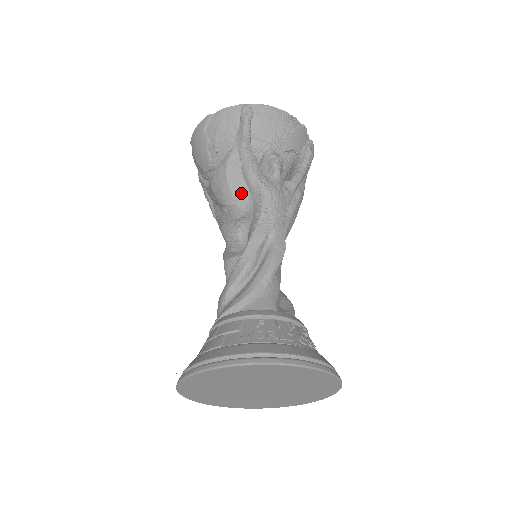
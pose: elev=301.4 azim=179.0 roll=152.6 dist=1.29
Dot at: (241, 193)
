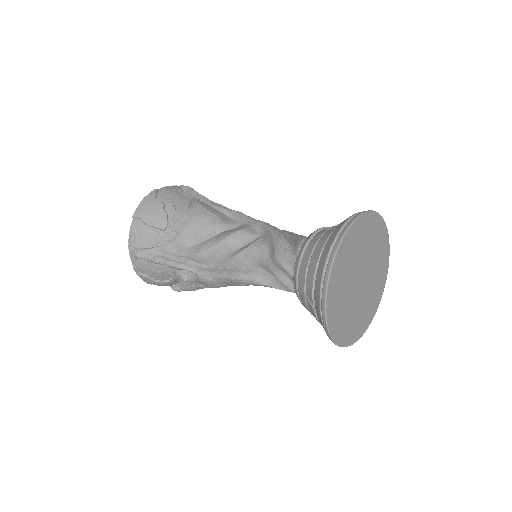
Dot at: (223, 217)
